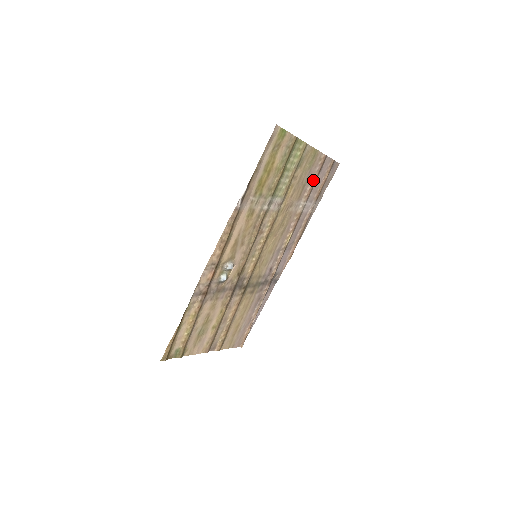
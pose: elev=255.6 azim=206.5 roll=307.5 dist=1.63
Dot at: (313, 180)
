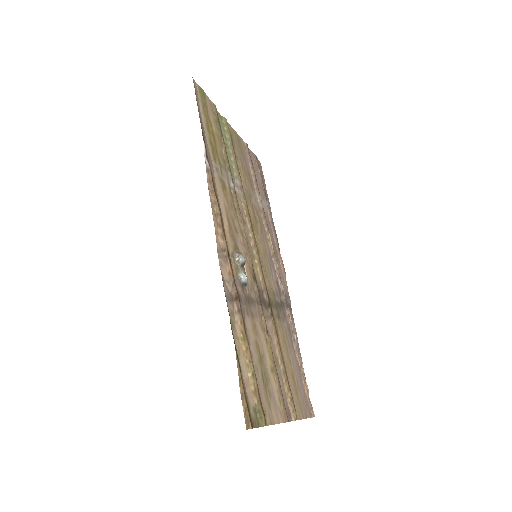
Dot at: (252, 170)
